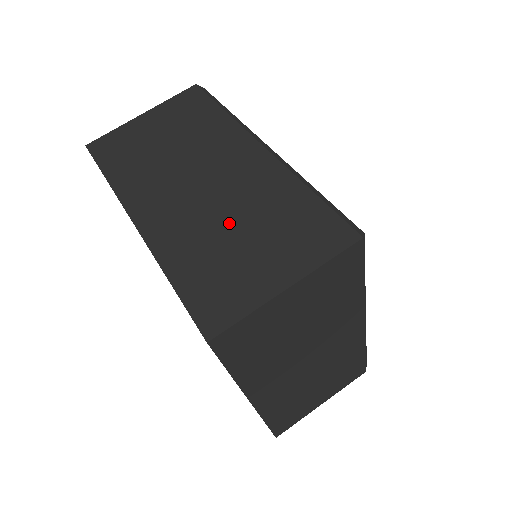
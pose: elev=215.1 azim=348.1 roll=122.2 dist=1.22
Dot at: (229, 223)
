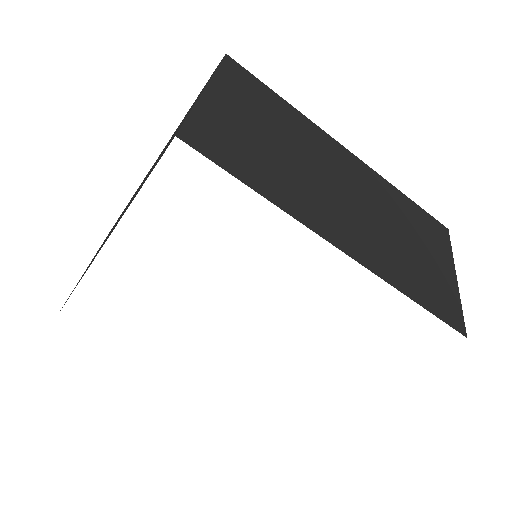
Dot at: occluded
